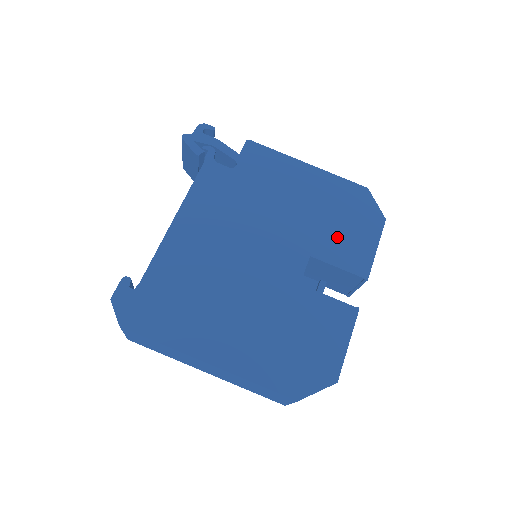
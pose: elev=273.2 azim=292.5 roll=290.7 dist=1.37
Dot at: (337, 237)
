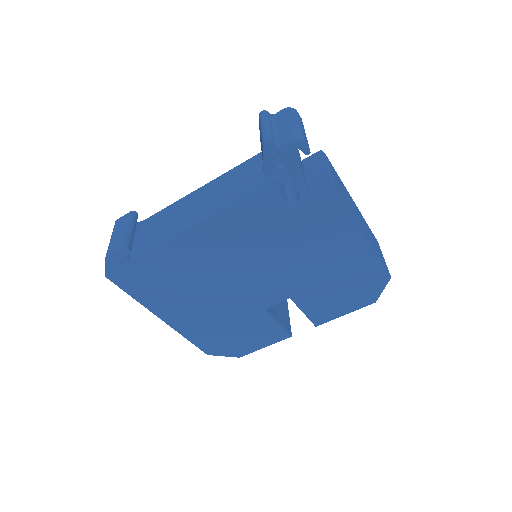
Dot at: (324, 296)
